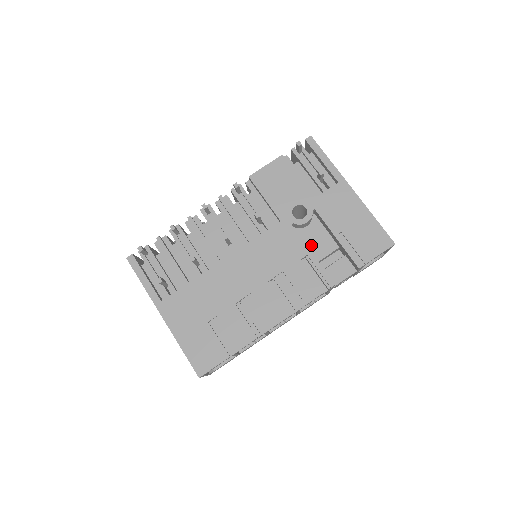
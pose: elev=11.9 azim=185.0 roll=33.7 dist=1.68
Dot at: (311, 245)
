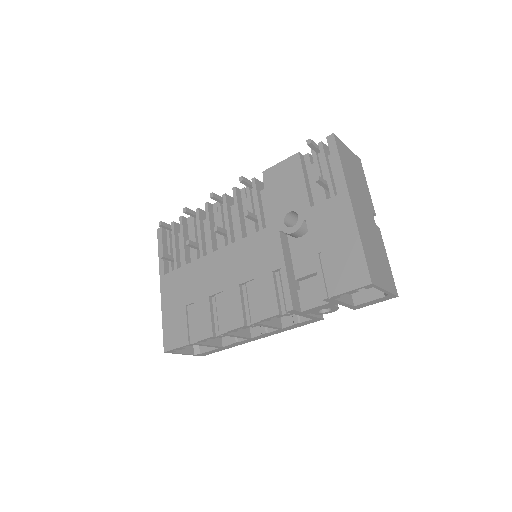
Dot at: (297, 259)
